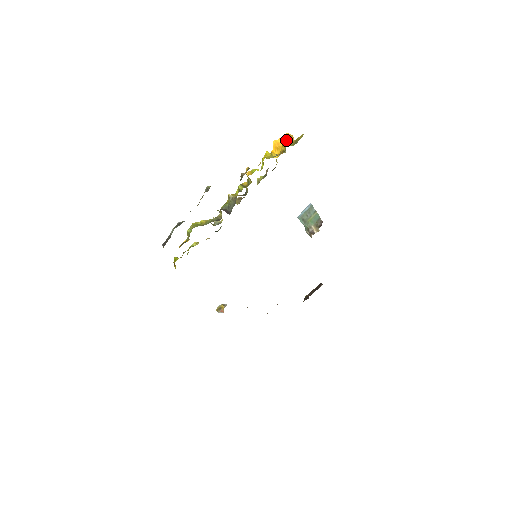
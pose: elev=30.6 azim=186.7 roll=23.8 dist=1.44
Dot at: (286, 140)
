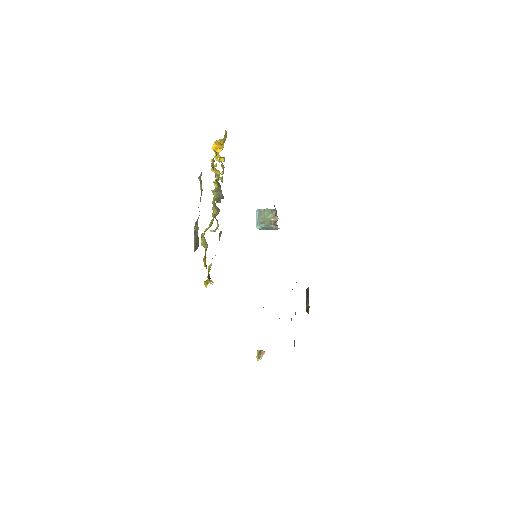
Dot at: (219, 139)
